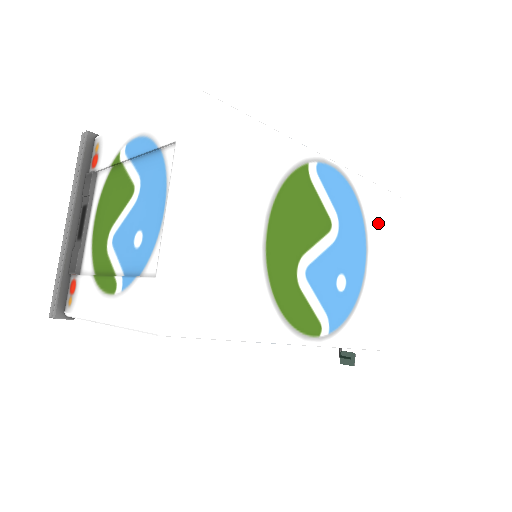
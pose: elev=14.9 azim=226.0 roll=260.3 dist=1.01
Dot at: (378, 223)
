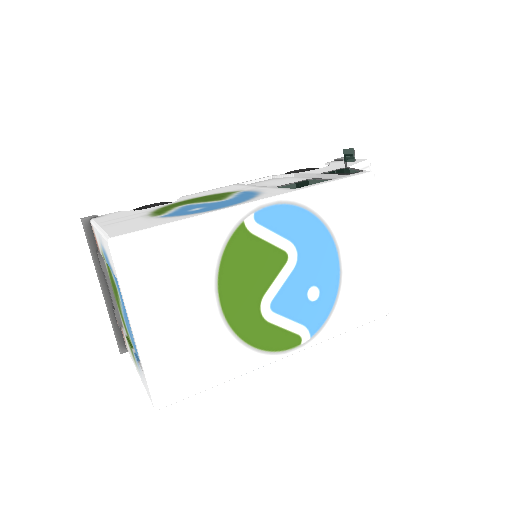
Dot at: (347, 217)
